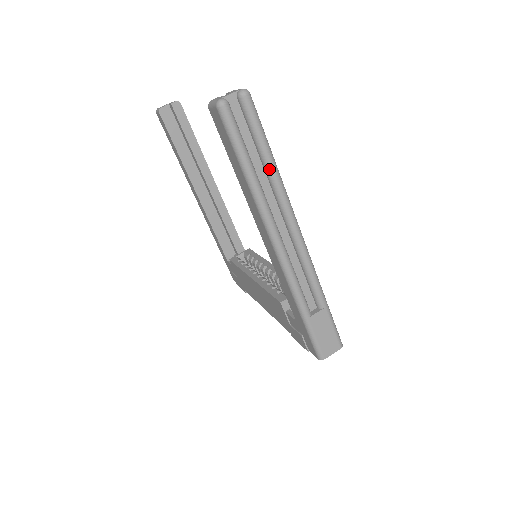
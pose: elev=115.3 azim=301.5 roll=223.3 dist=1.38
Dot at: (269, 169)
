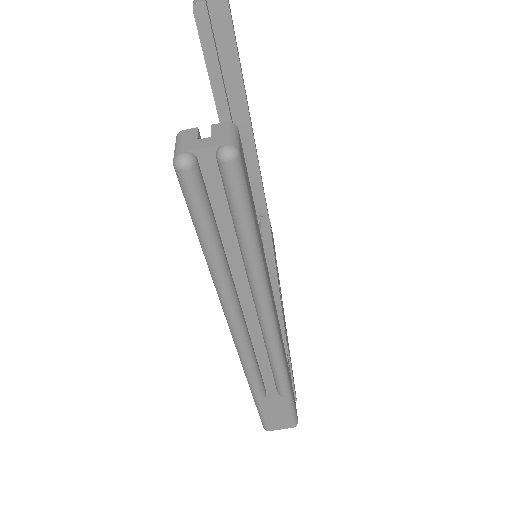
Dot at: (246, 260)
